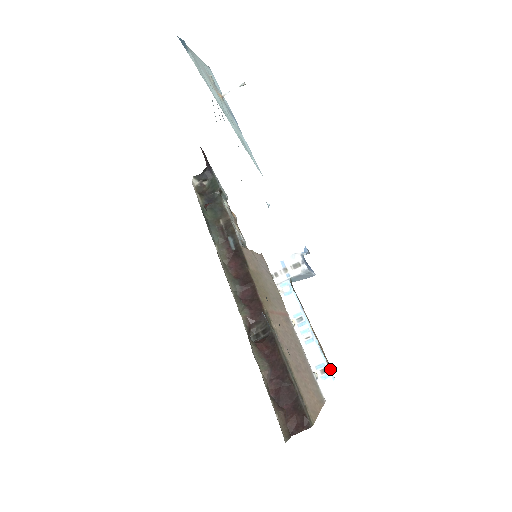
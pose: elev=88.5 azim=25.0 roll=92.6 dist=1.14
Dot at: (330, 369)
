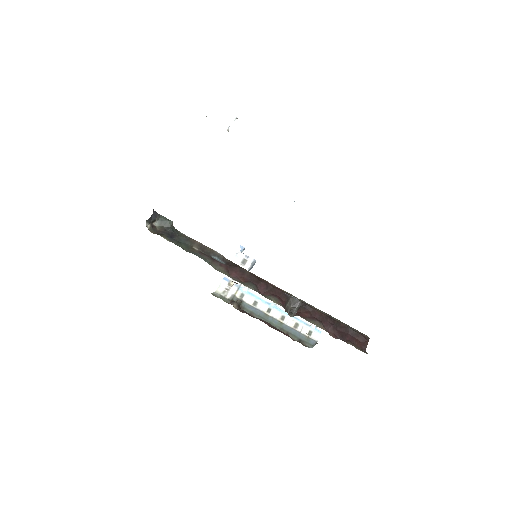
Dot at: occluded
